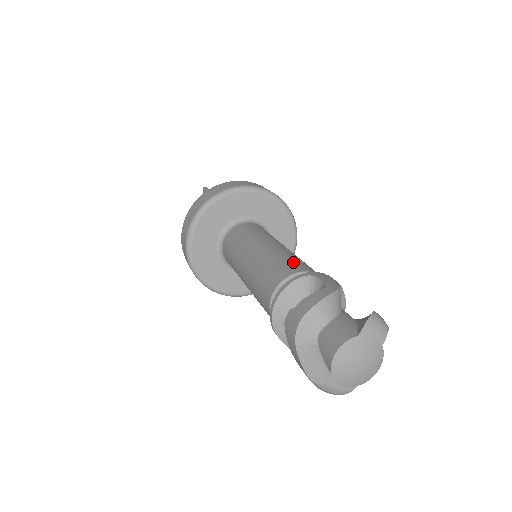
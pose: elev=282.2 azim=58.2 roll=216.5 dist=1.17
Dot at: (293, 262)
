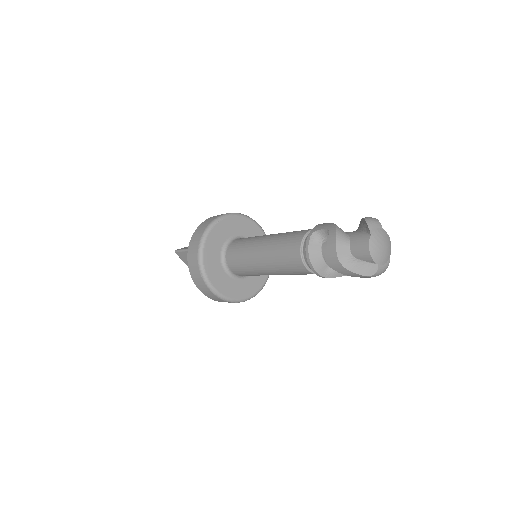
Dot at: (292, 236)
